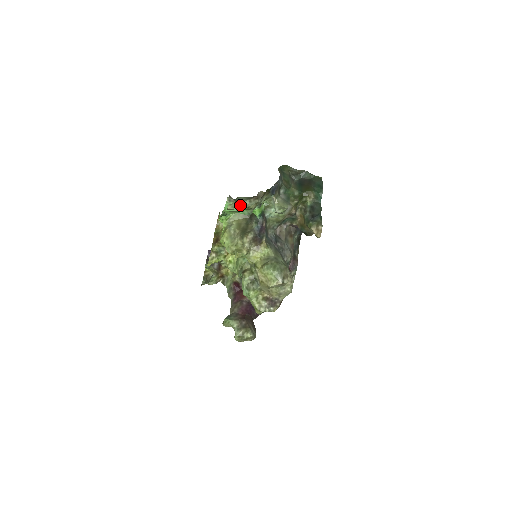
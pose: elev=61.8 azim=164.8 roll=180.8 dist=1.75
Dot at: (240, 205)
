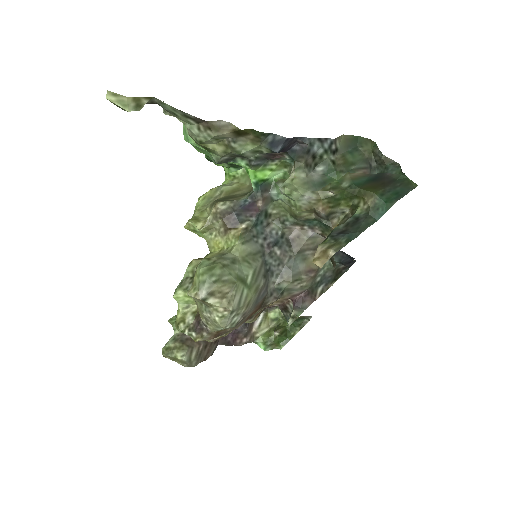
Dot at: (188, 131)
